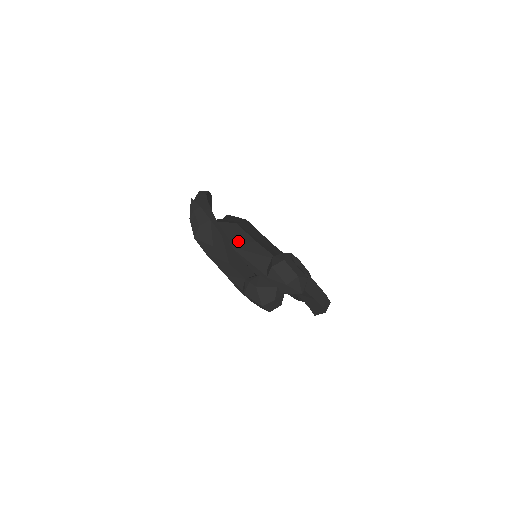
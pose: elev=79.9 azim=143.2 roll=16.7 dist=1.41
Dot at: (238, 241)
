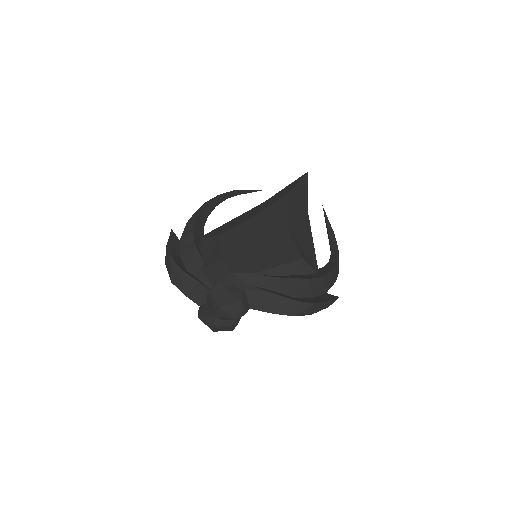
Dot at: (209, 261)
